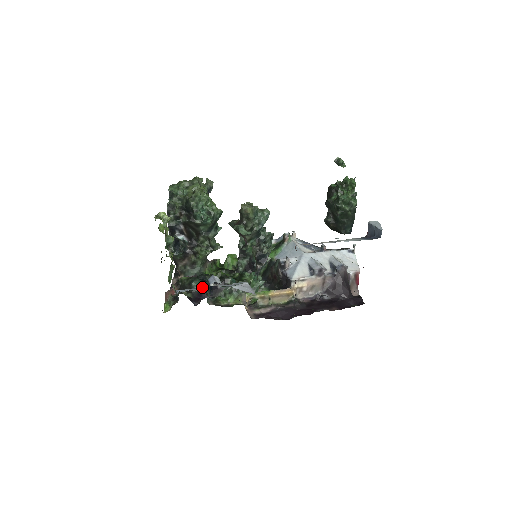
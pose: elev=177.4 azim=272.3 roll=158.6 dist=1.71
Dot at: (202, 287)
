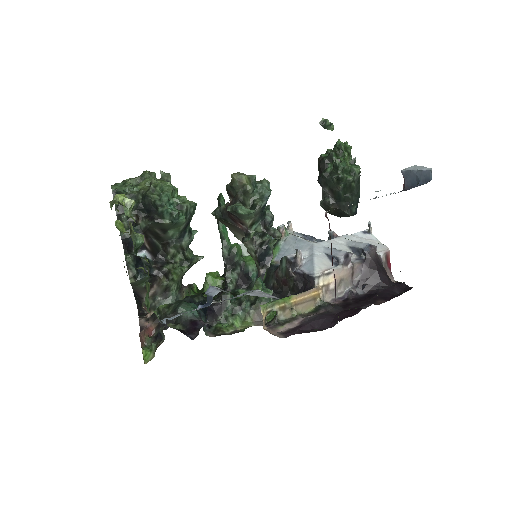
Dot at: (198, 307)
